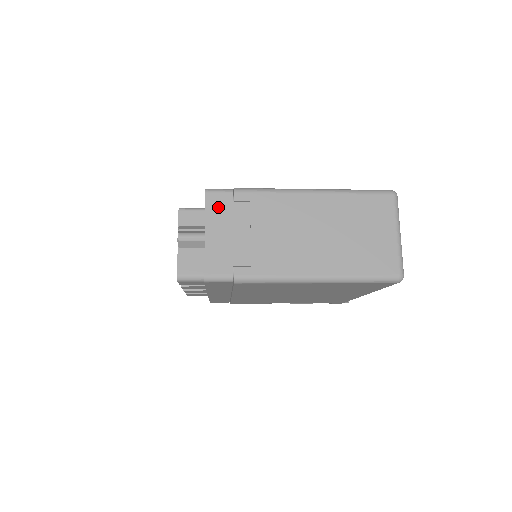
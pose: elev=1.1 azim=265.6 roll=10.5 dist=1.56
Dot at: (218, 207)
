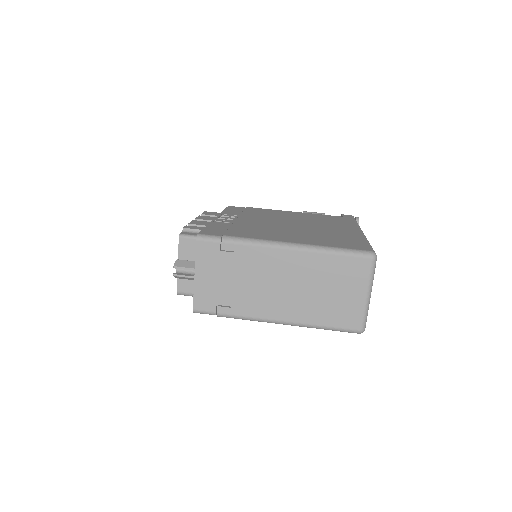
Dot at: (207, 254)
